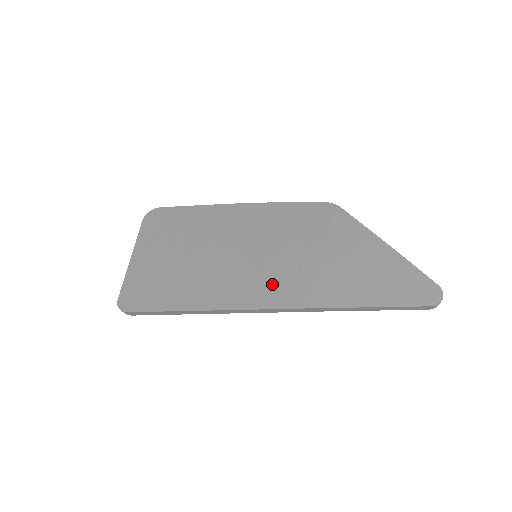
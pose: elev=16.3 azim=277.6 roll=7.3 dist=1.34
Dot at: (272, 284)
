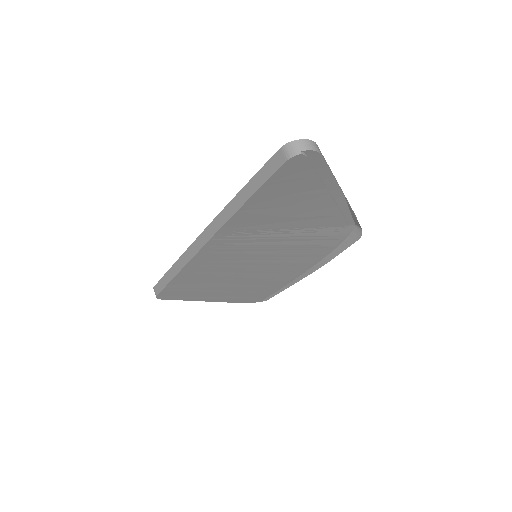
Dot at: occluded
